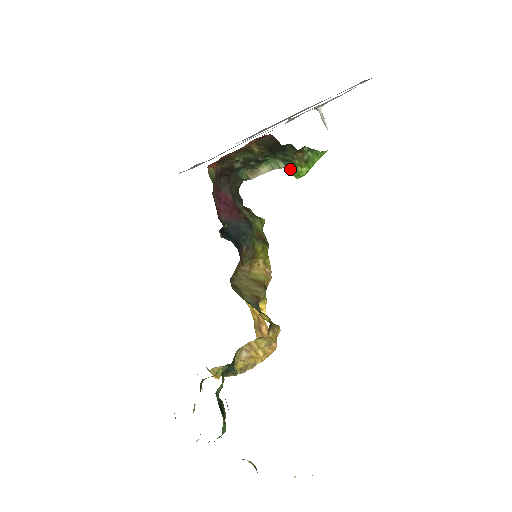
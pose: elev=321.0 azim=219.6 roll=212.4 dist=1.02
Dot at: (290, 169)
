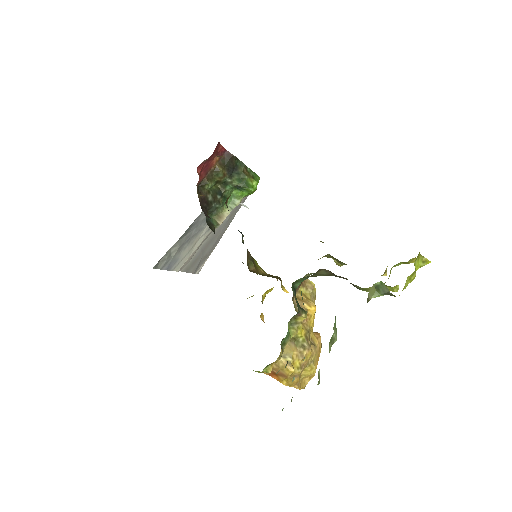
Dot at: (245, 185)
